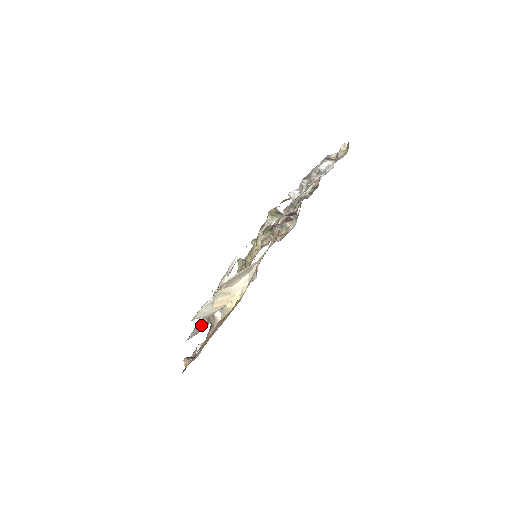
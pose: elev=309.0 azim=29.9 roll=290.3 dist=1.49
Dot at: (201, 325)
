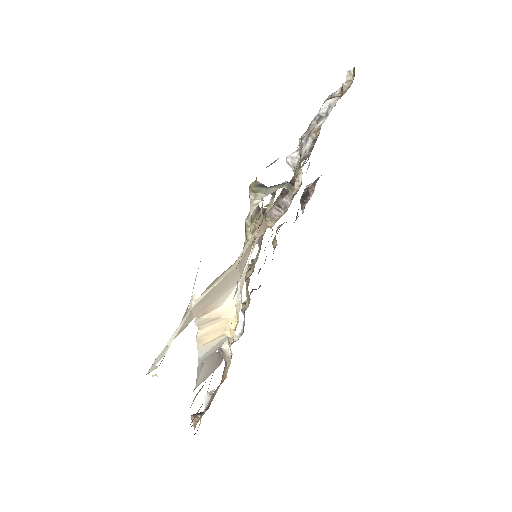
Dot at: (209, 365)
